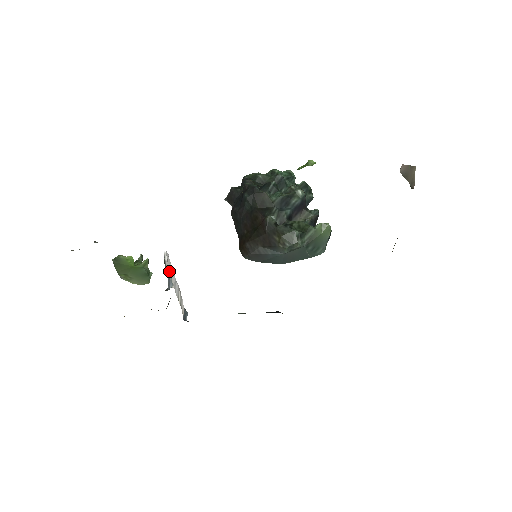
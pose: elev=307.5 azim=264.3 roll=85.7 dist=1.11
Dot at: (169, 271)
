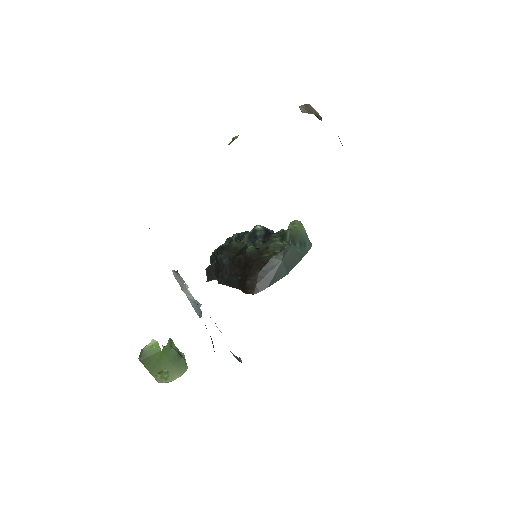
Dot at: (189, 293)
